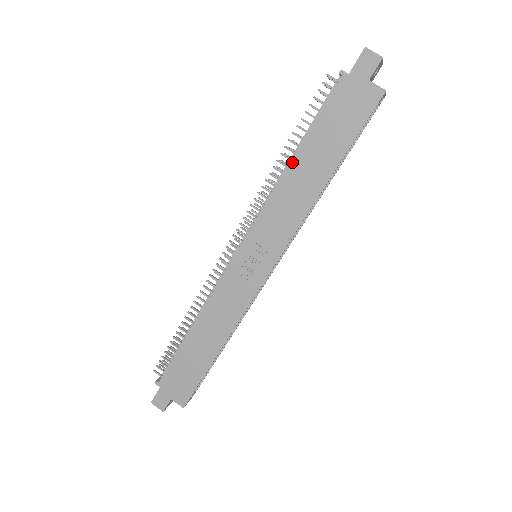
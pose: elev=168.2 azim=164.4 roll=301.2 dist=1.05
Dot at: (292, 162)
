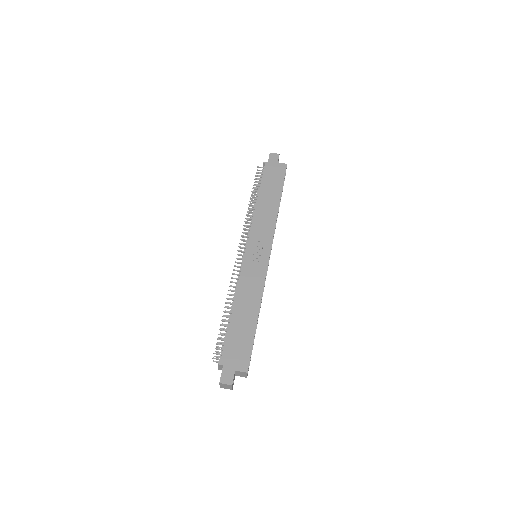
Dot at: (258, 201)
